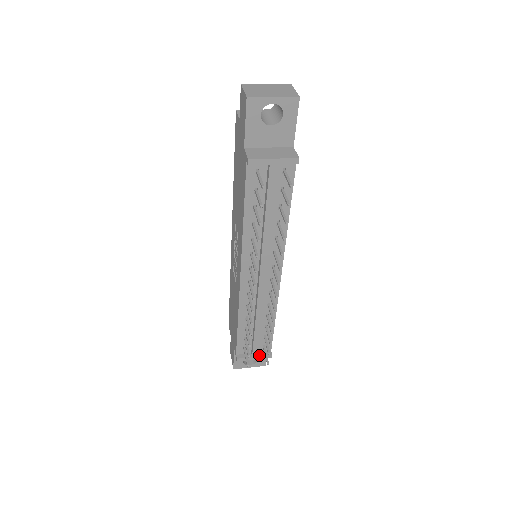
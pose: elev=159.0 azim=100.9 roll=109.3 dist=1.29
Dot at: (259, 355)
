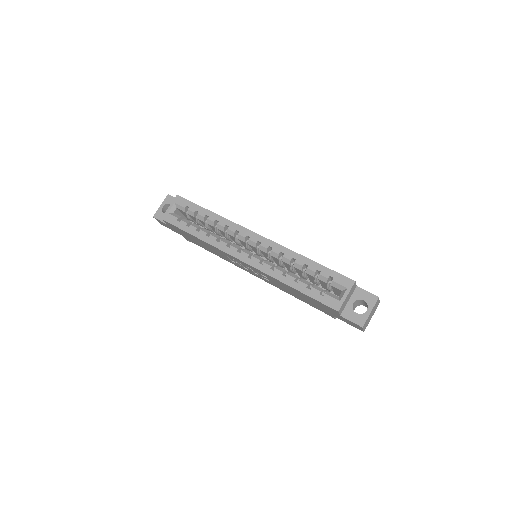
Dot at: occluded
